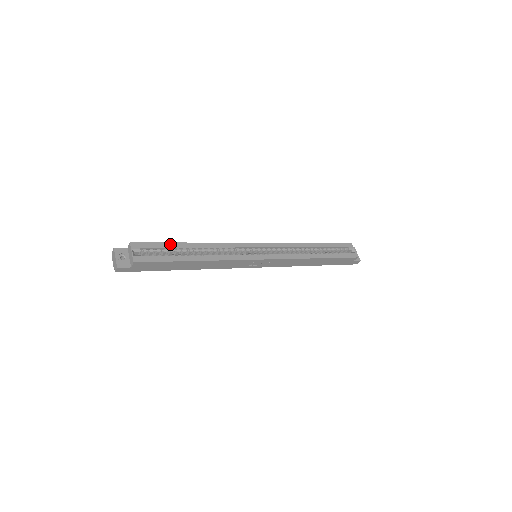
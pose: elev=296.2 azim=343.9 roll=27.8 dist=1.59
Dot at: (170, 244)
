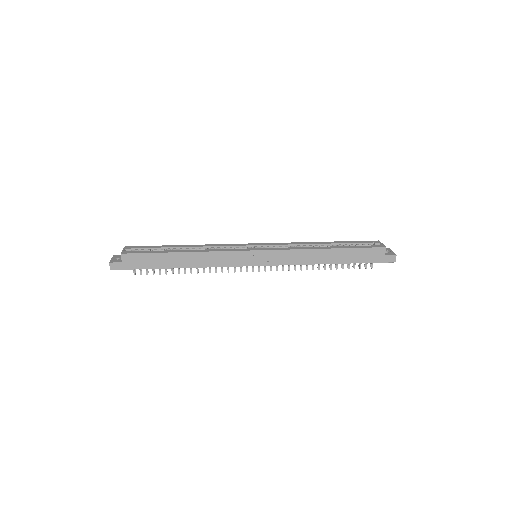
Dot at: (161, 246)
